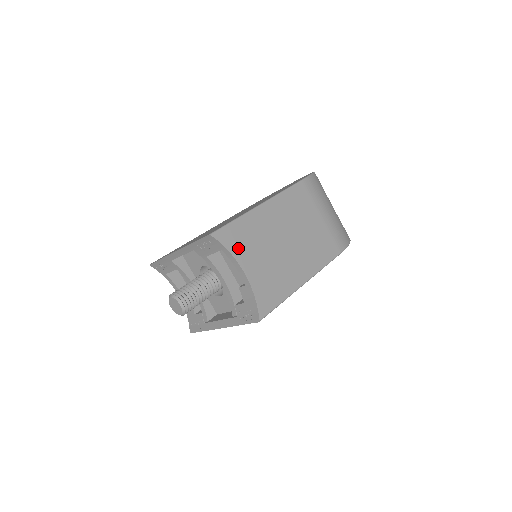
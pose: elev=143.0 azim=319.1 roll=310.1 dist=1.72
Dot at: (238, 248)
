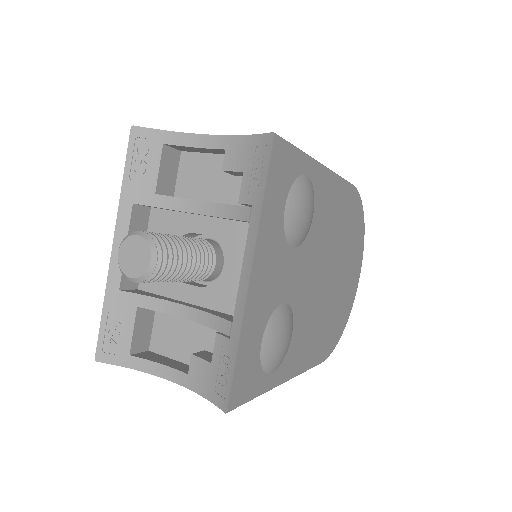
Dot at: occluded
